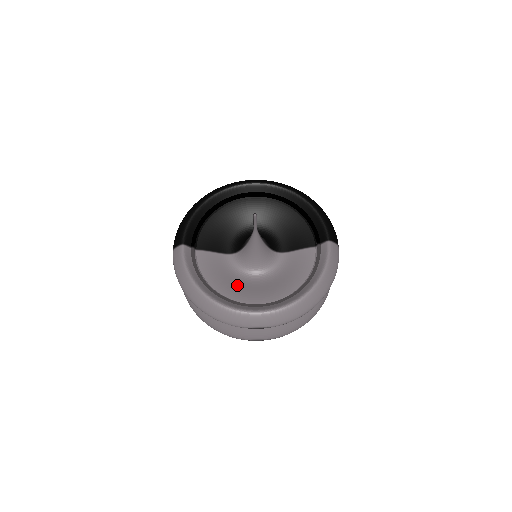
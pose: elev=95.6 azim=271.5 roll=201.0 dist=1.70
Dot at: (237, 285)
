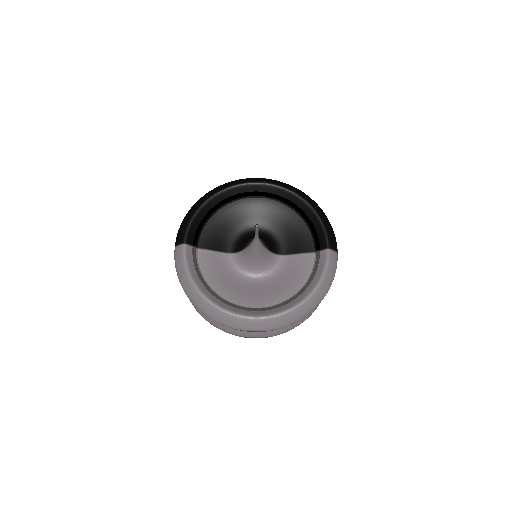
Dot at: (236, 286)
